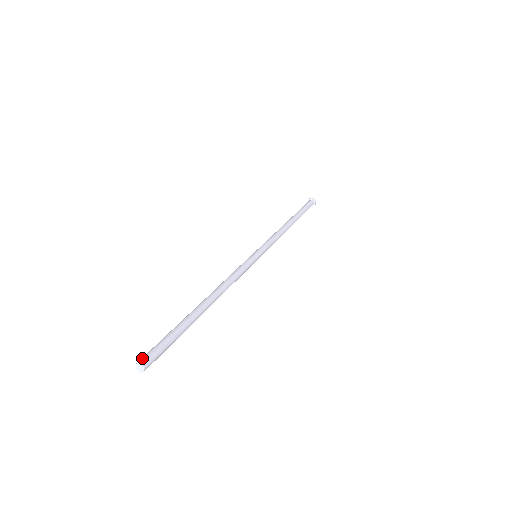
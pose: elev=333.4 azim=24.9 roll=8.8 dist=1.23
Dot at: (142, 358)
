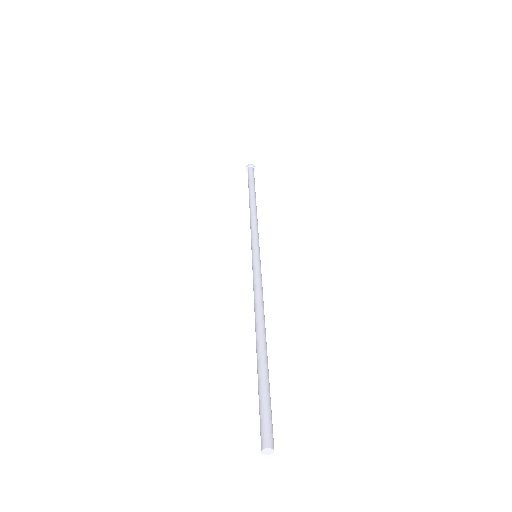
Dot at: (261, 441)
